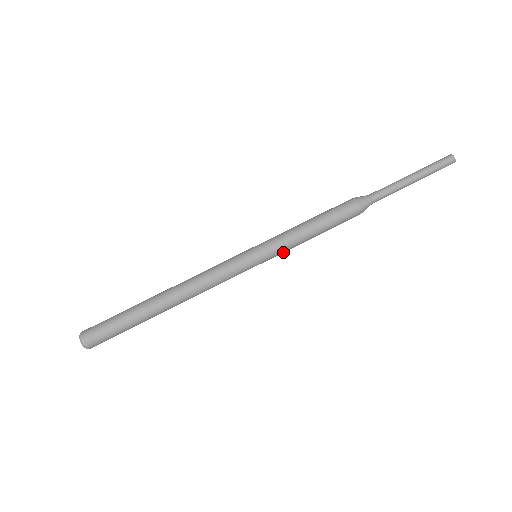
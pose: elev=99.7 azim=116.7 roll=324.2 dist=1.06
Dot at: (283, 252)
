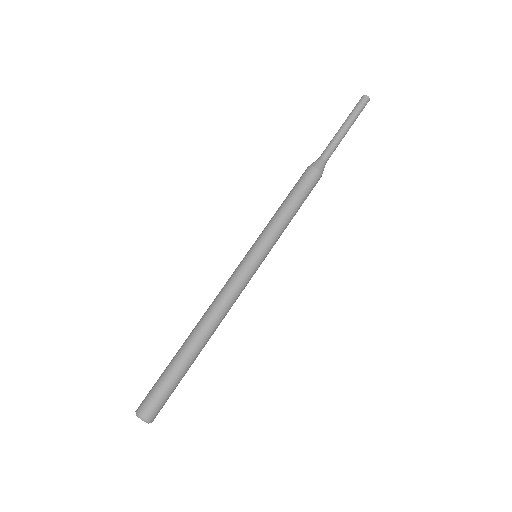
Dot at: (277, 240)
